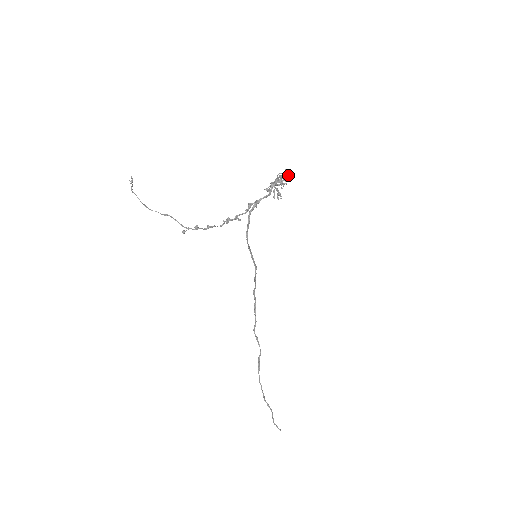
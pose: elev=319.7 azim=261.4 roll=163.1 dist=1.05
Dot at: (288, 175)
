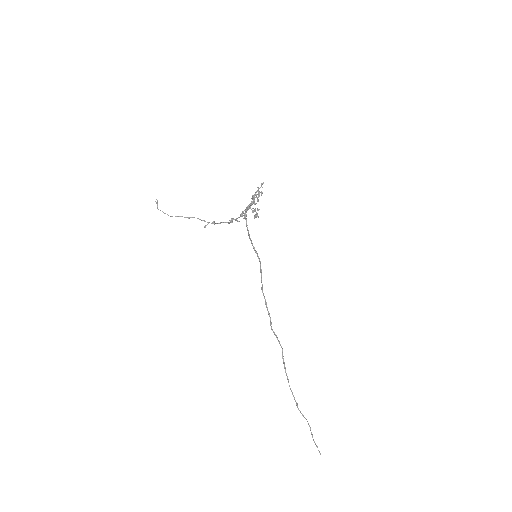
Dot at: (263, 183)
